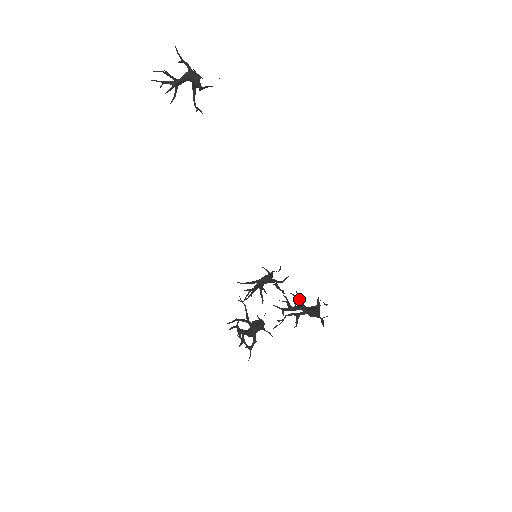
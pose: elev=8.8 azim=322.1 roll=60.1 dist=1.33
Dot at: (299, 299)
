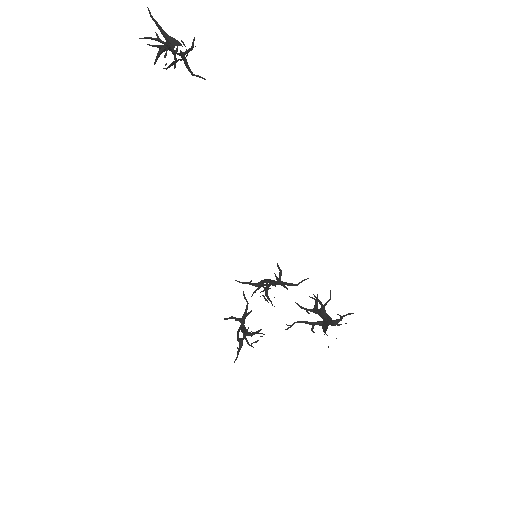
Dot at: (321, 305)
